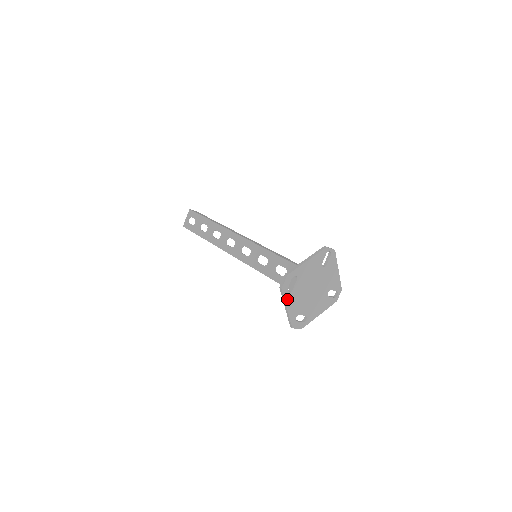
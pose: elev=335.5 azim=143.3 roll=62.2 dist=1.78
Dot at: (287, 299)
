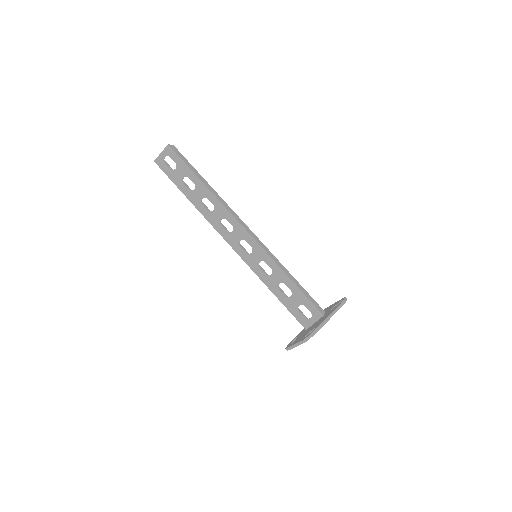
Dot at: occluded
